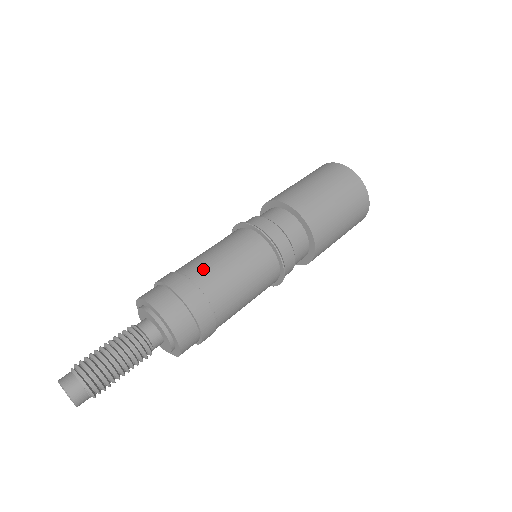
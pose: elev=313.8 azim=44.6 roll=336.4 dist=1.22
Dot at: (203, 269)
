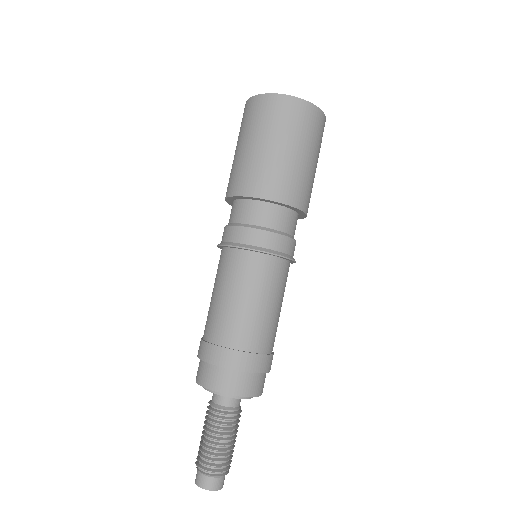
Dot at: (263, 333)
